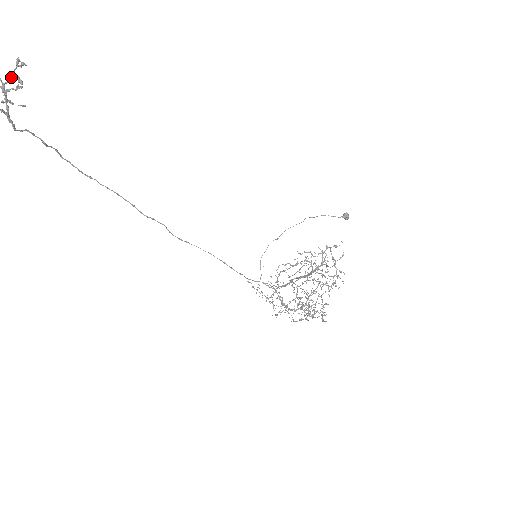
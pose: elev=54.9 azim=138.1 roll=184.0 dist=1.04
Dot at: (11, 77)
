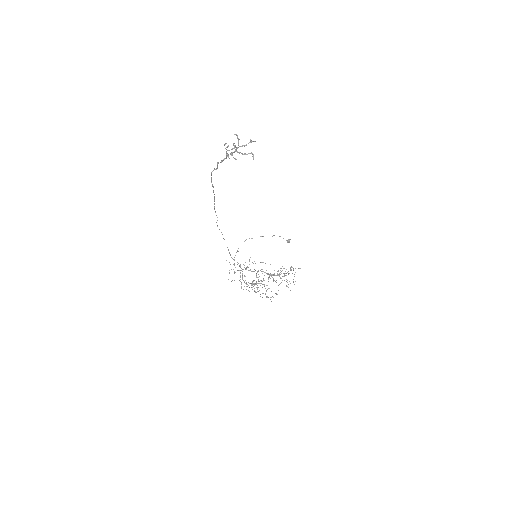
Dot at: (244, 146)
